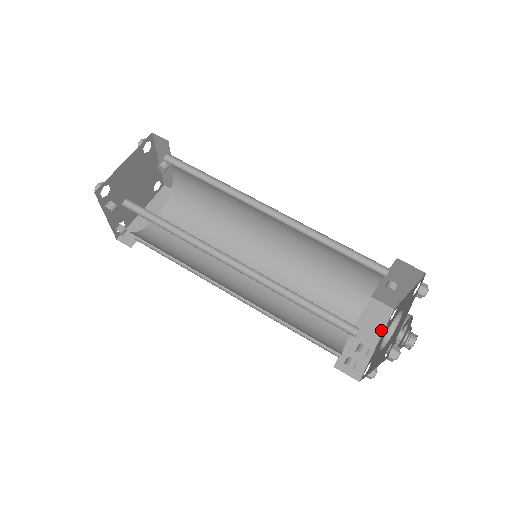
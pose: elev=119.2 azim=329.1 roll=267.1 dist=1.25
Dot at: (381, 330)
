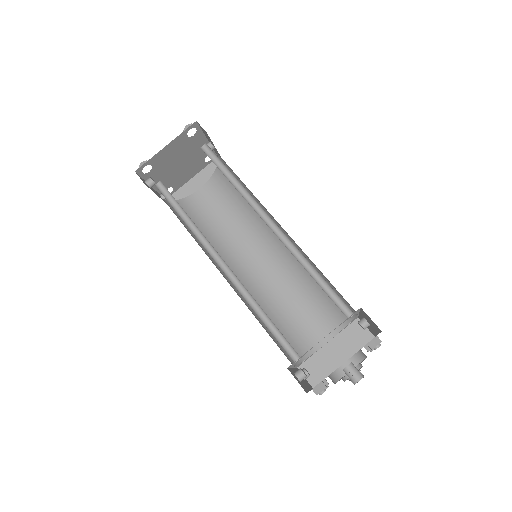
Dot at: (353, 352)
